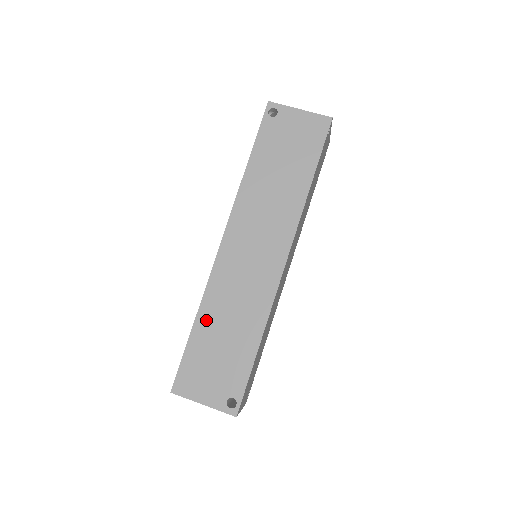
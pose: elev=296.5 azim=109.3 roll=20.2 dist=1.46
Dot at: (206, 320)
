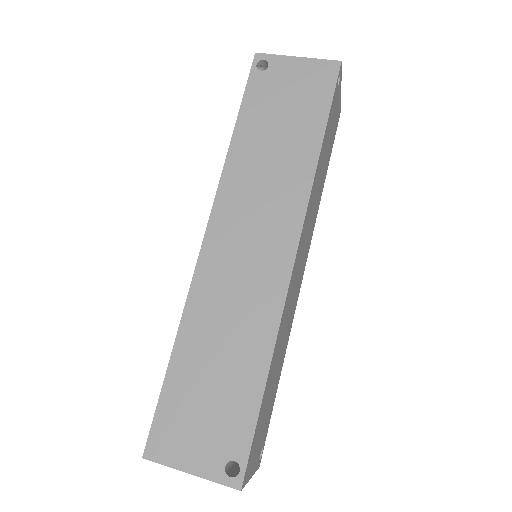
Dot at: (189, 346)
